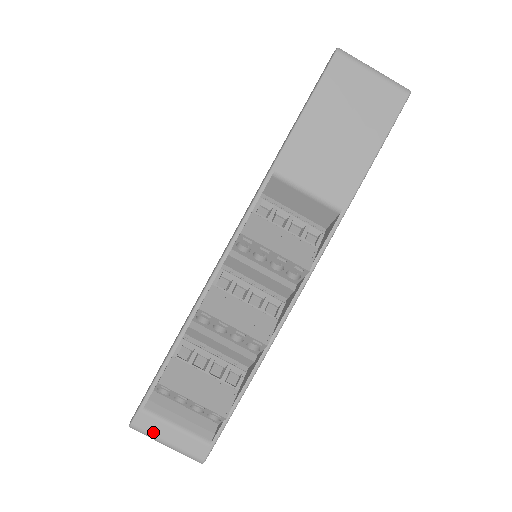
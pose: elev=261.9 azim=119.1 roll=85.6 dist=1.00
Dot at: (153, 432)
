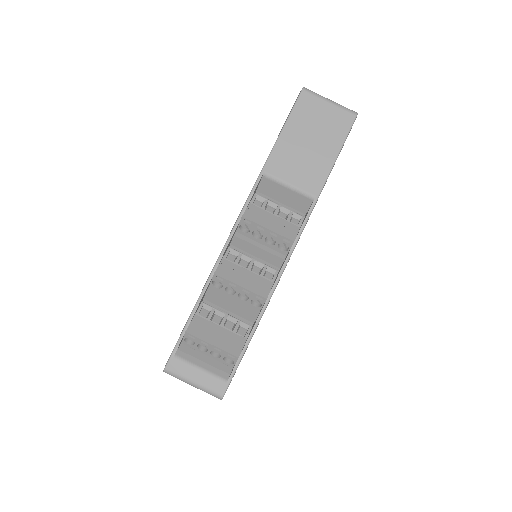
Dot at: (182, 374)
